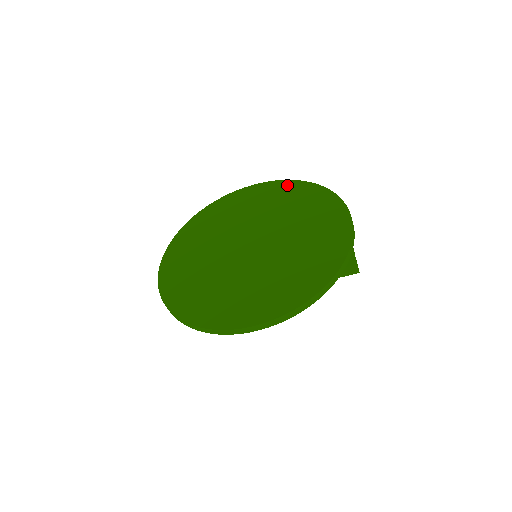
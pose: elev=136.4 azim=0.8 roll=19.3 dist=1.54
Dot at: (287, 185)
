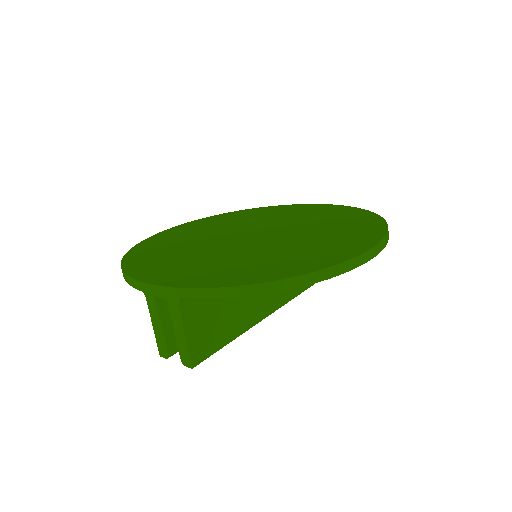
Dot at: (218, 216)
